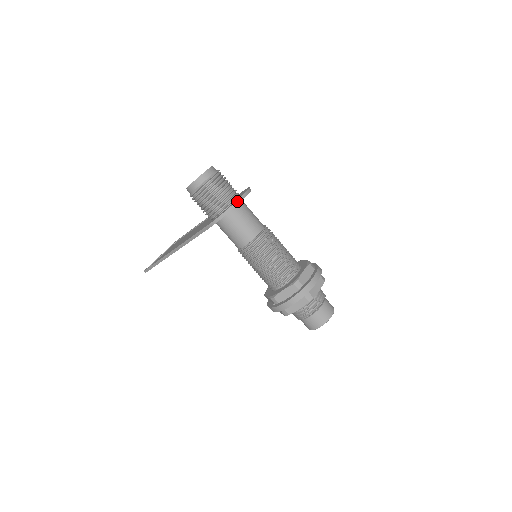
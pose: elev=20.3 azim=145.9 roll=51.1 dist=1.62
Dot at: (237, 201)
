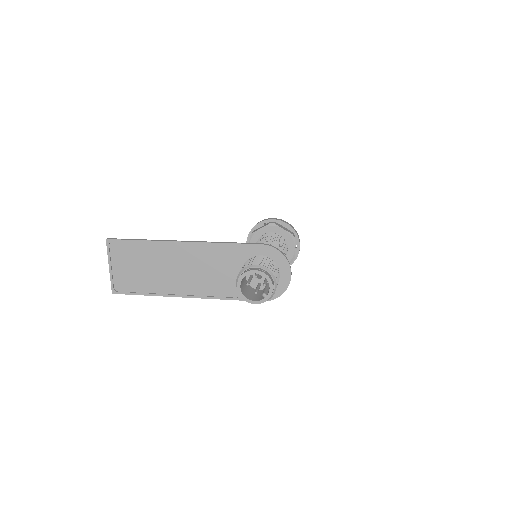
Dot at: occluded
